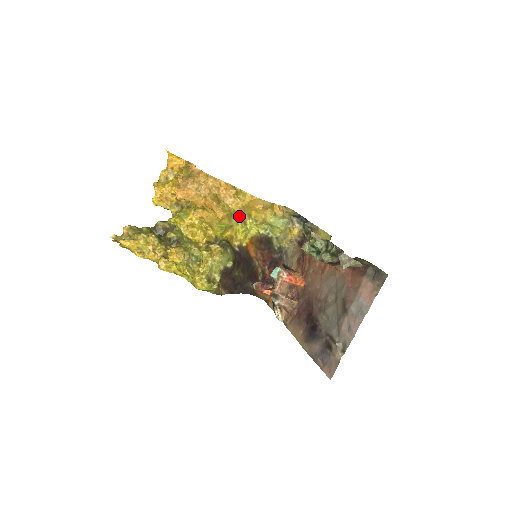
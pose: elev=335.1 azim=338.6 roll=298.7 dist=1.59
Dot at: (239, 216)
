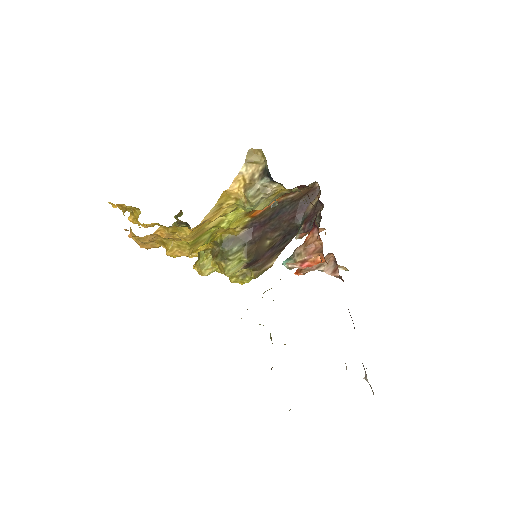
Dot at: (204, 231)
